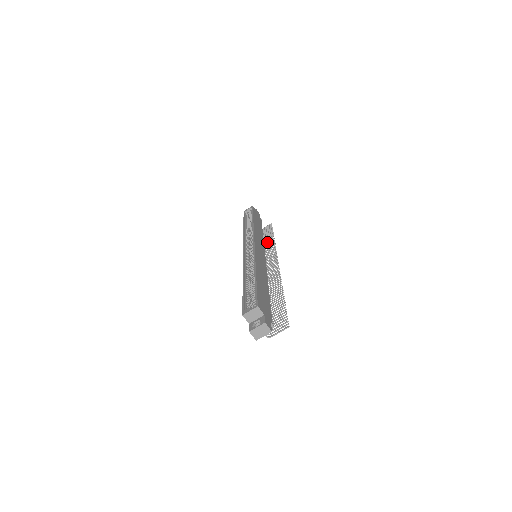
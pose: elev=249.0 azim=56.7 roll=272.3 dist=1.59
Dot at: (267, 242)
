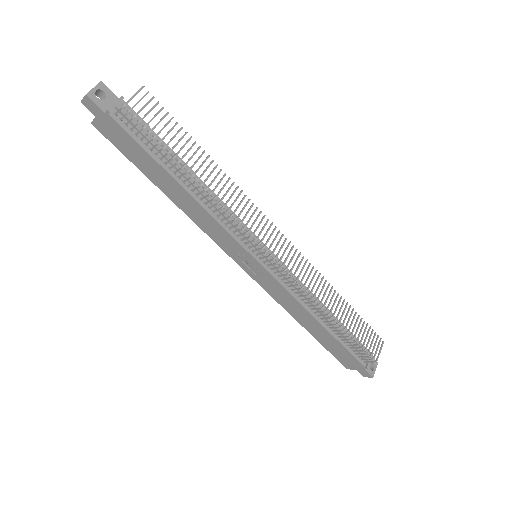
Dot at: (336, 308)
